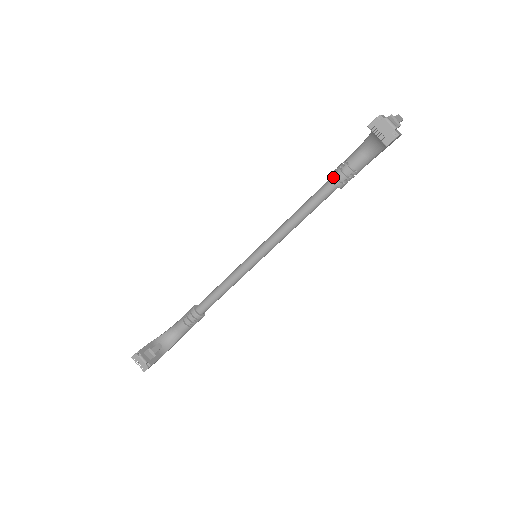
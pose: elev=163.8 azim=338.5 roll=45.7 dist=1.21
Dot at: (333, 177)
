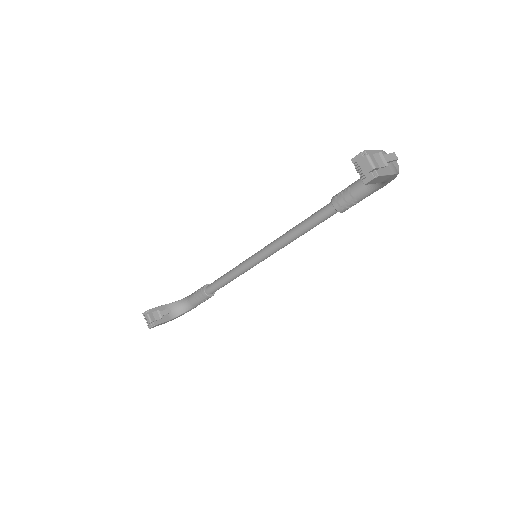
Dot at: (334, 200)
